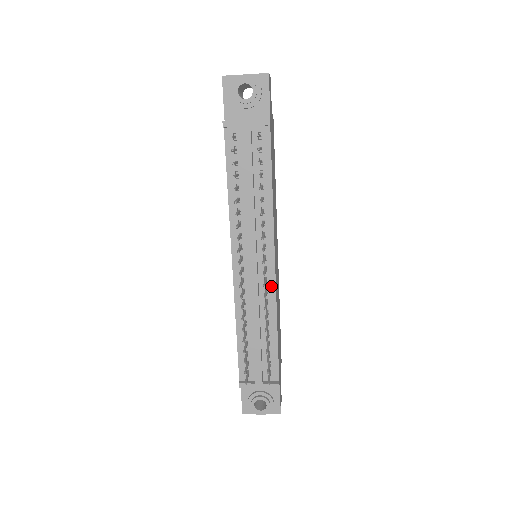
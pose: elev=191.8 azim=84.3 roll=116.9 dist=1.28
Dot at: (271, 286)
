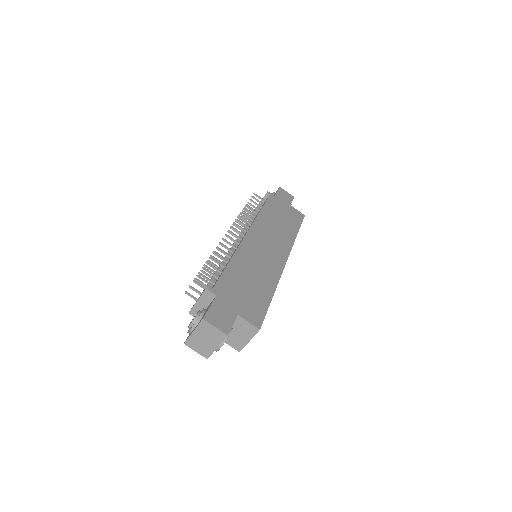
Dot at: occluded
